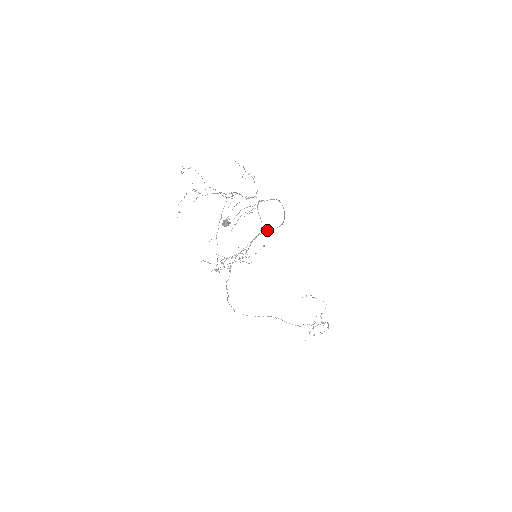
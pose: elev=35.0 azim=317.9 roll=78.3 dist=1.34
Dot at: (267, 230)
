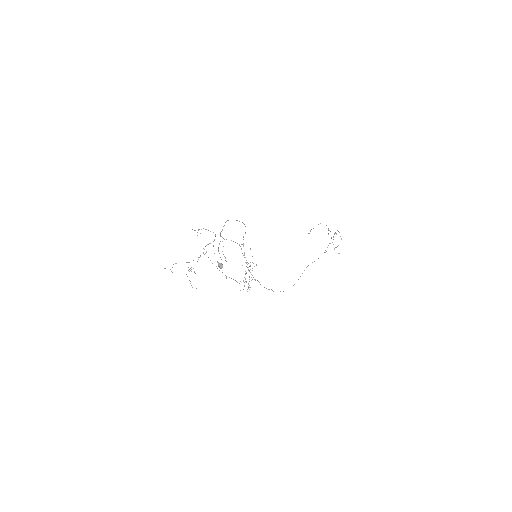
Dot at: occluded
